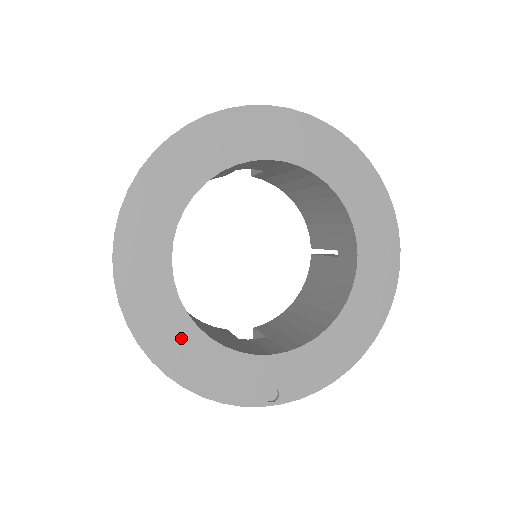
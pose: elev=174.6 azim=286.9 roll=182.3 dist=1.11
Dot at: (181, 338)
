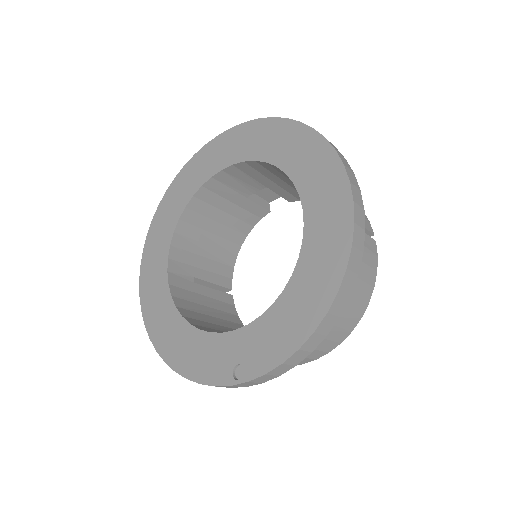
Dot at: (173, 329)
